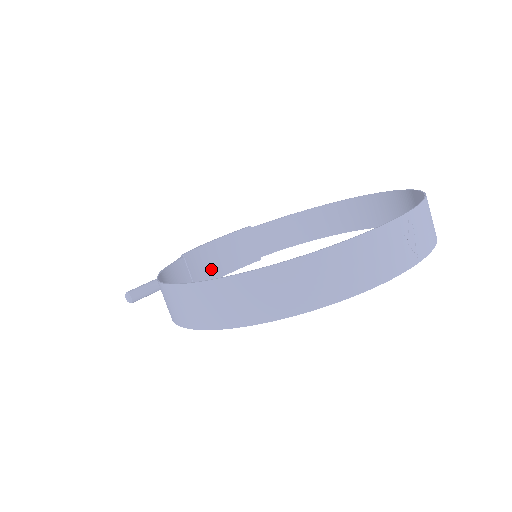
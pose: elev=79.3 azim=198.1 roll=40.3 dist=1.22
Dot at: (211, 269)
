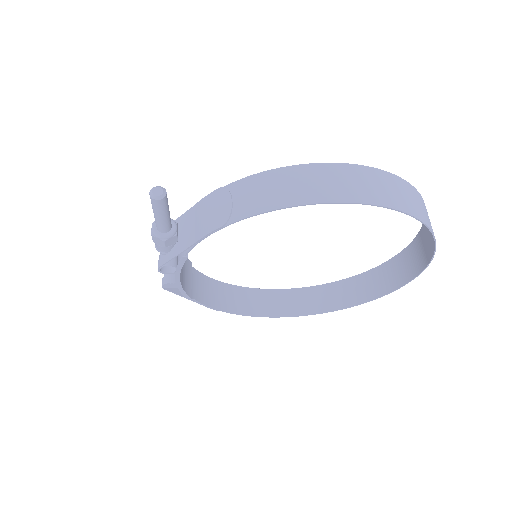
Dot at: occluded
